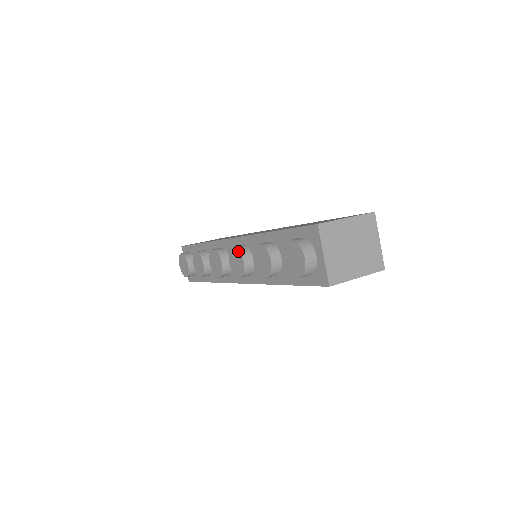
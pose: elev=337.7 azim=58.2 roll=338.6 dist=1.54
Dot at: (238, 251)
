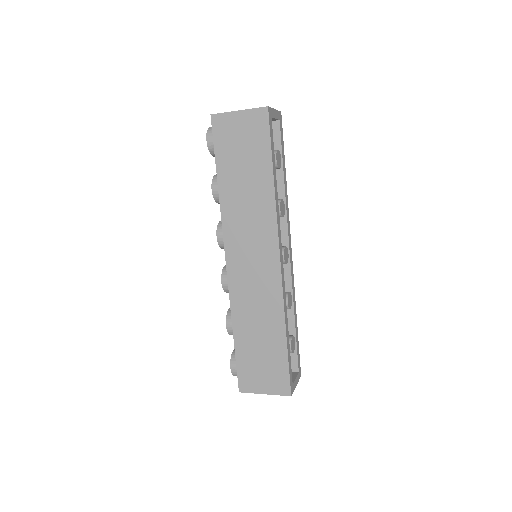
Dot at: occluded
